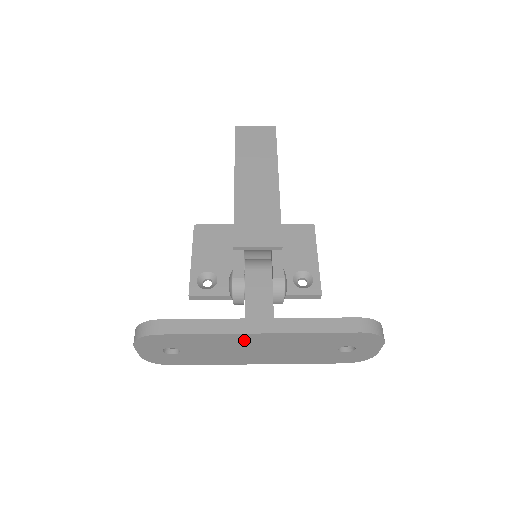
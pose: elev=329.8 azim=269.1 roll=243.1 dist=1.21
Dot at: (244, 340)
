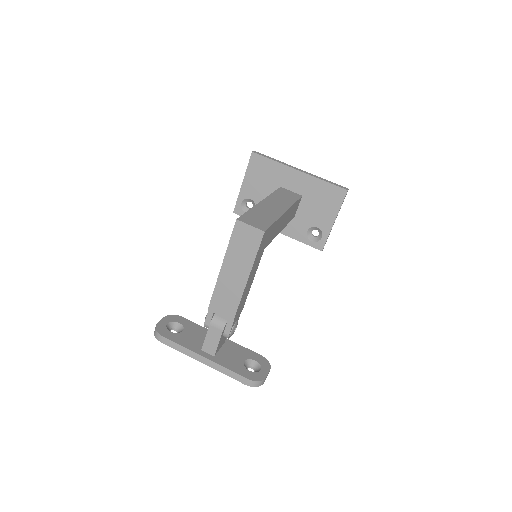
Dot at: occluded
